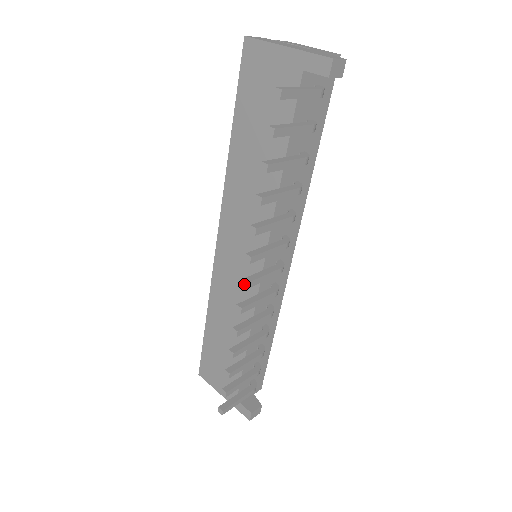
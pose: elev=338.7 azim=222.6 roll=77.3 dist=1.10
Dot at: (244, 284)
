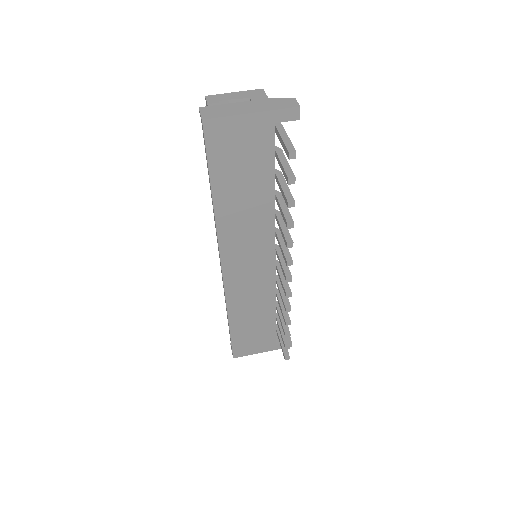
Dot at: (290, 279)
